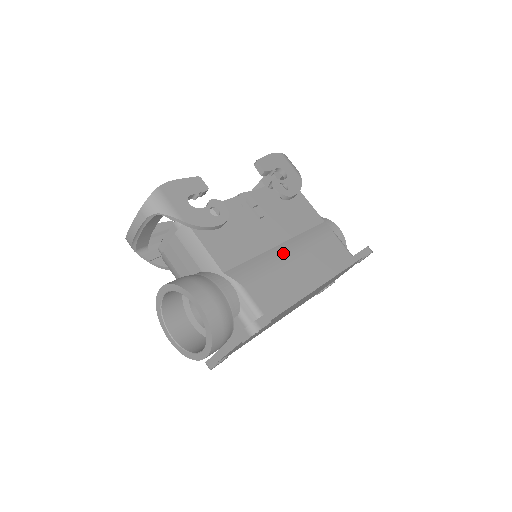
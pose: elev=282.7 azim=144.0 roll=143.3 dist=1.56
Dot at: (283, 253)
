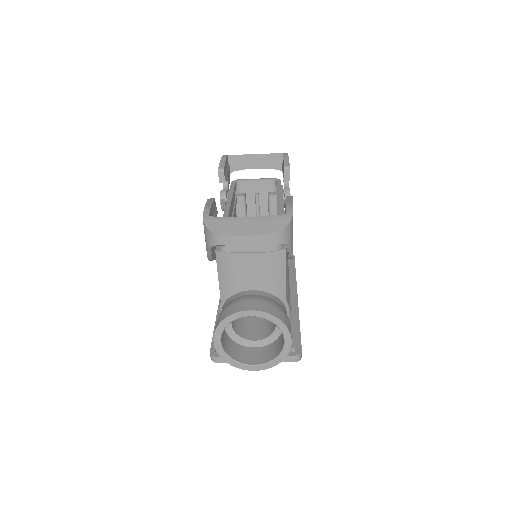
Dot at: occluded
